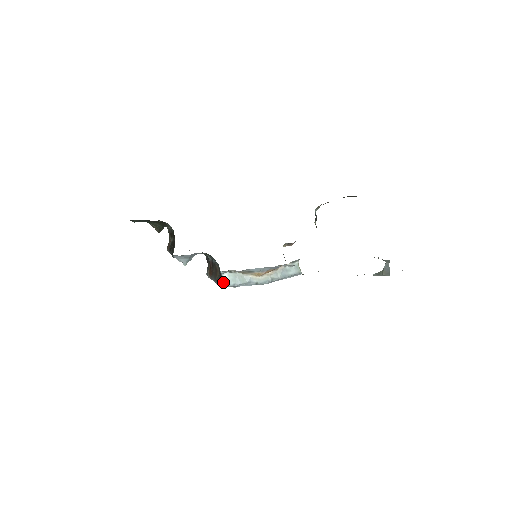
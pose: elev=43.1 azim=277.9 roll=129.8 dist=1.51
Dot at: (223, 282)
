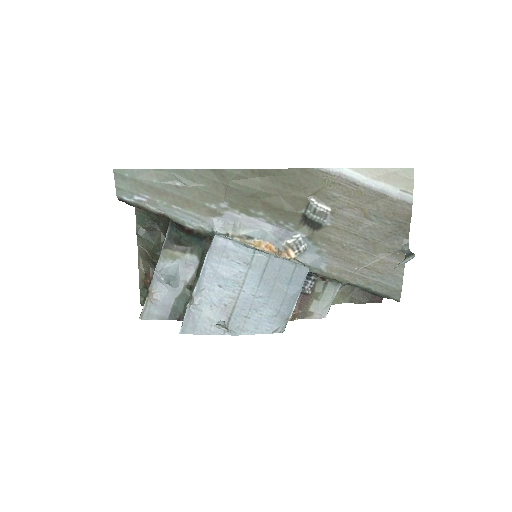
Dot at: (217, 236)
